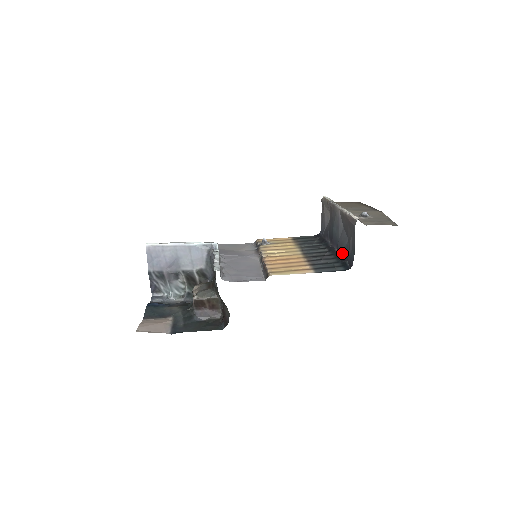
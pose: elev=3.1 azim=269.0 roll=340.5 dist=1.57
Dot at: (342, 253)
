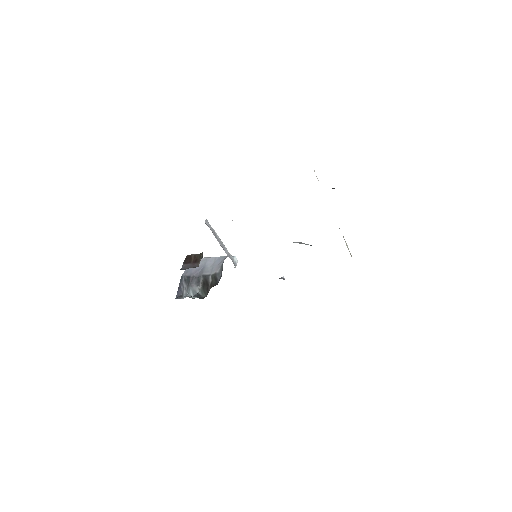
Dot at: occluded
